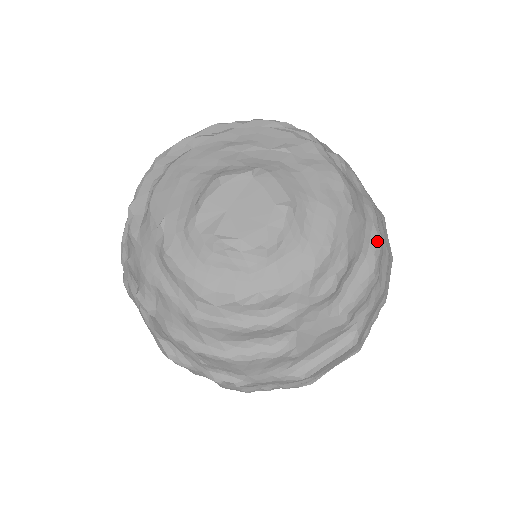
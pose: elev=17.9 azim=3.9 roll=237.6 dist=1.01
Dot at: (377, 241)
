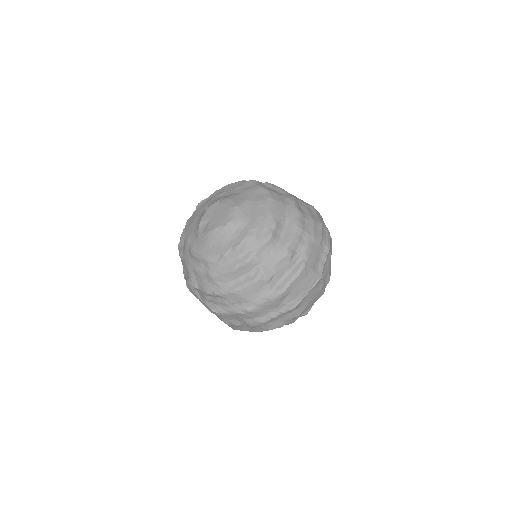
Dot at: (296, 211)
